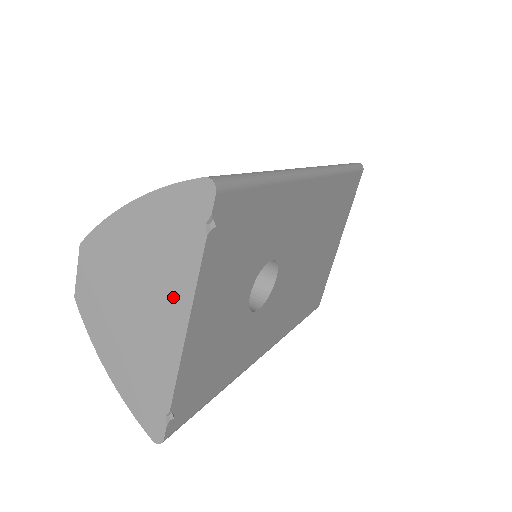
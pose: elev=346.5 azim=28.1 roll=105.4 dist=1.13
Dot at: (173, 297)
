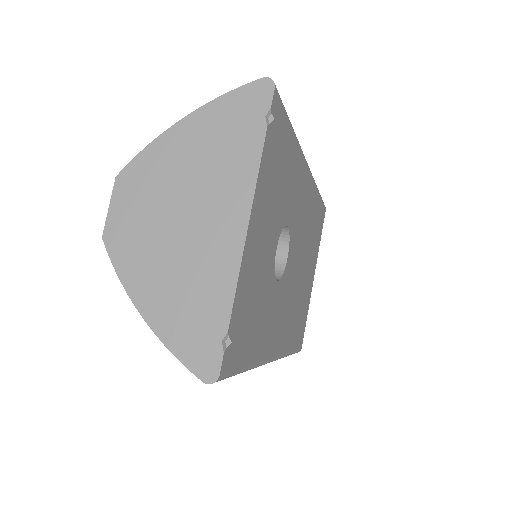
Dot at: (231, 196)
